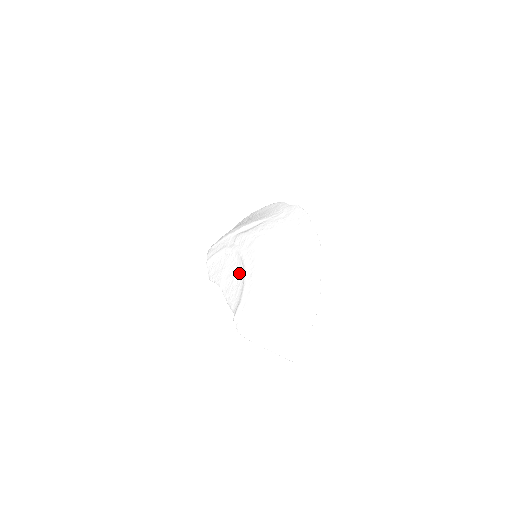
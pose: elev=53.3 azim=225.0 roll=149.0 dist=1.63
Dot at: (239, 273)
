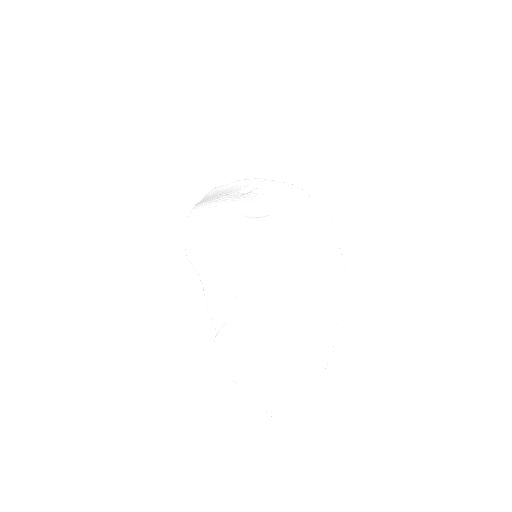
Dot at: (232, 276)
